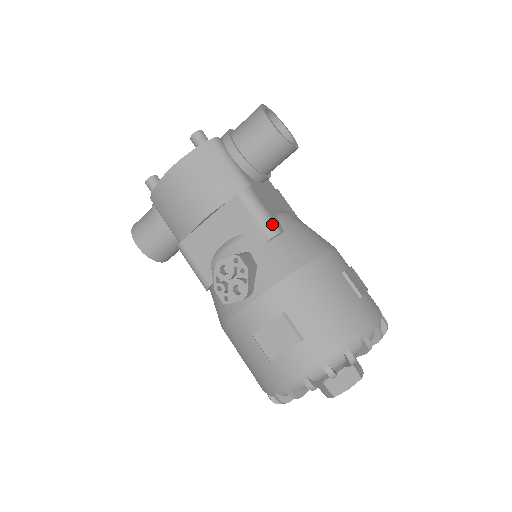
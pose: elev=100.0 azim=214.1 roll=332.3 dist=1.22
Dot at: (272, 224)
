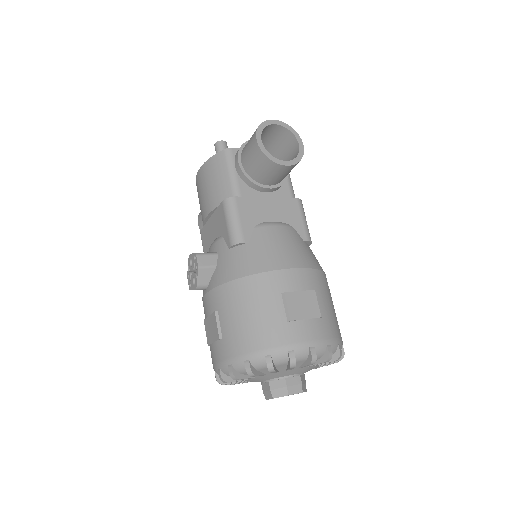
Dot at: (237, 234)
